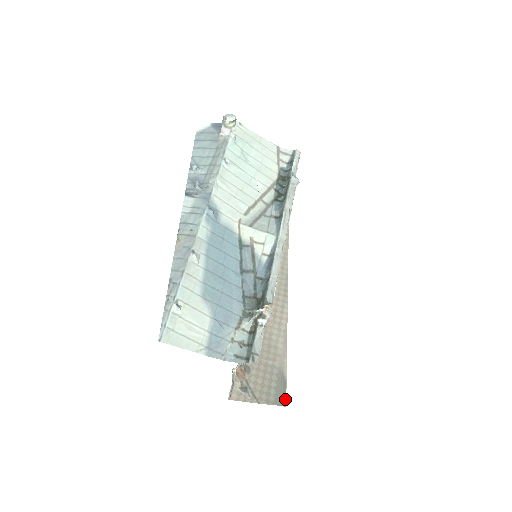
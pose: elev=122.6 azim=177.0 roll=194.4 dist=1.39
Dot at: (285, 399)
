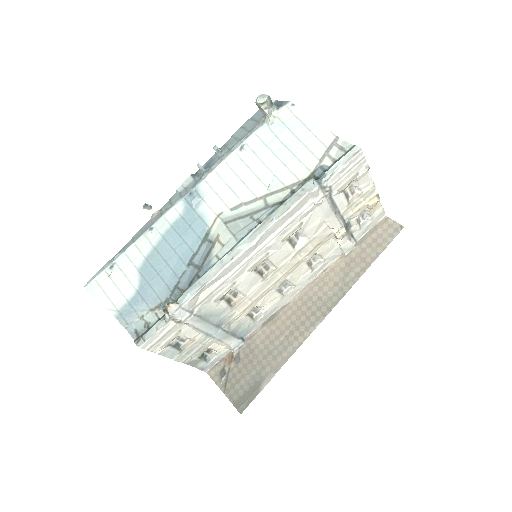
Dot at: (245, 407)
